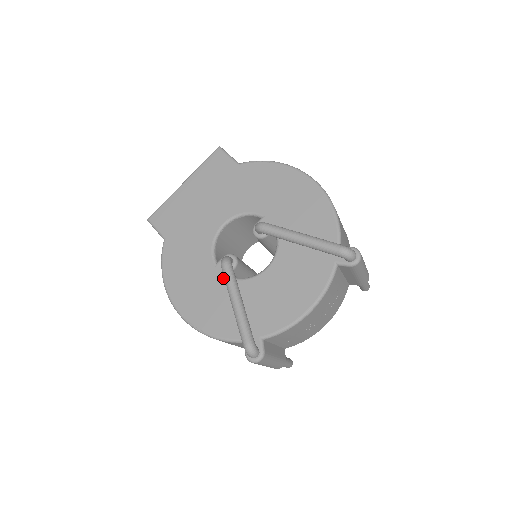
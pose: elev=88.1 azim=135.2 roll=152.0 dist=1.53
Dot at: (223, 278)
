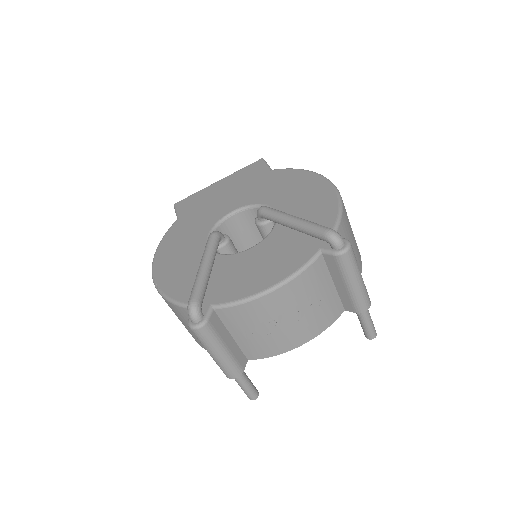
Dot at: occluded
